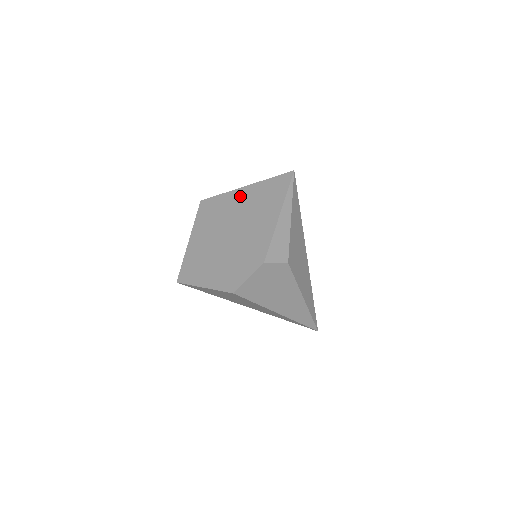
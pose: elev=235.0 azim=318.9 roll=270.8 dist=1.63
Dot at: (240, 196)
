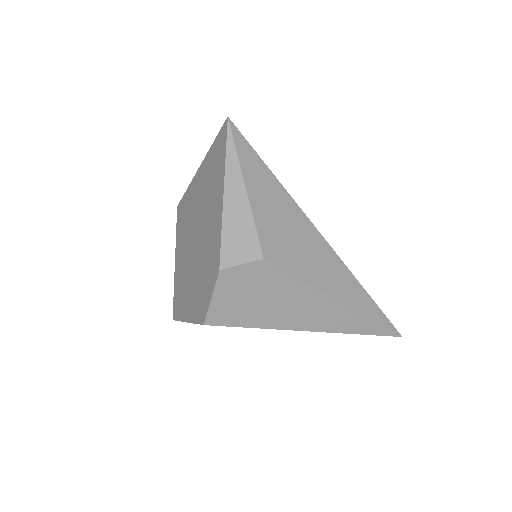
Dot at: (197, 183)
